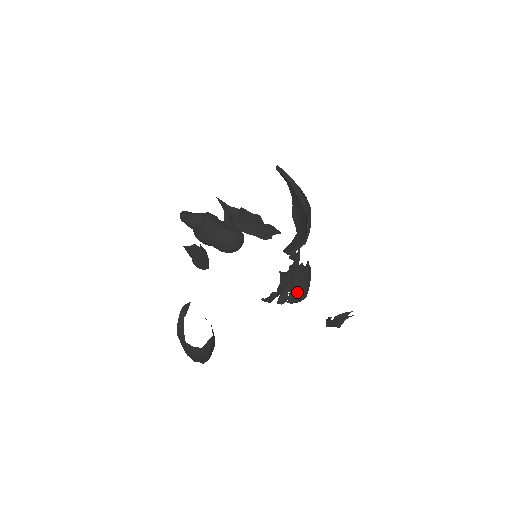
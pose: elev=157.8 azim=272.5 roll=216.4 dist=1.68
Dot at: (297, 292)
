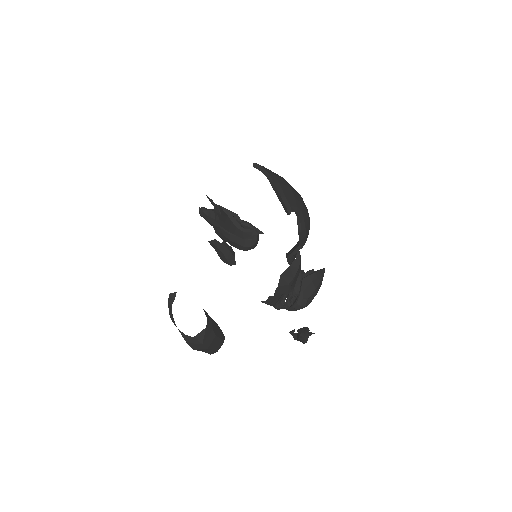
Dot at: (294, 299)
